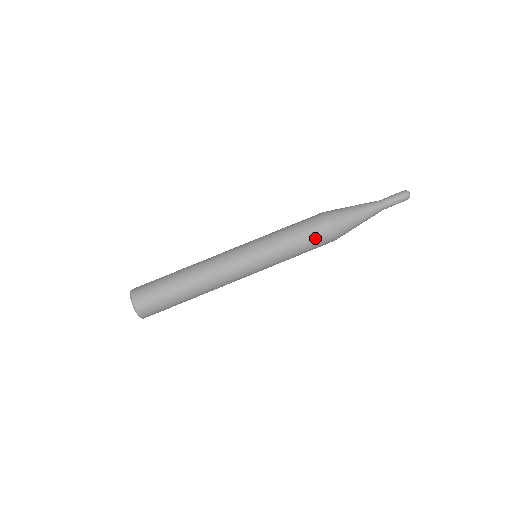
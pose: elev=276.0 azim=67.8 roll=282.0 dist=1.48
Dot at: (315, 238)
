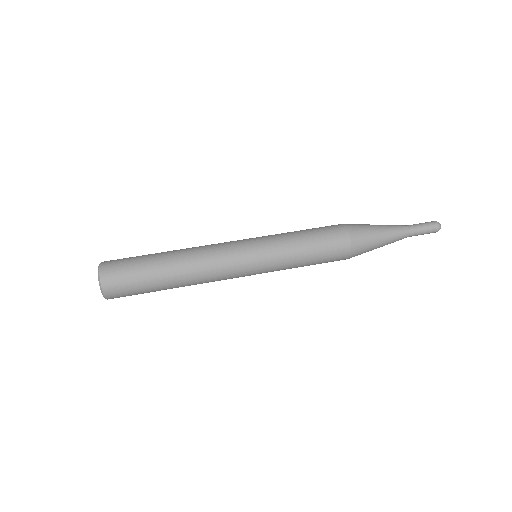
Dot at: (328, 258)
